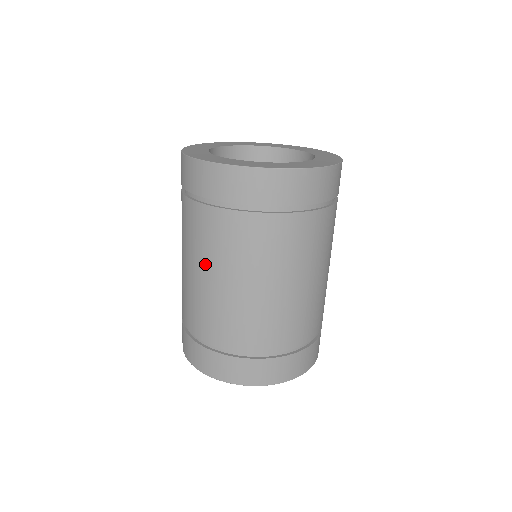
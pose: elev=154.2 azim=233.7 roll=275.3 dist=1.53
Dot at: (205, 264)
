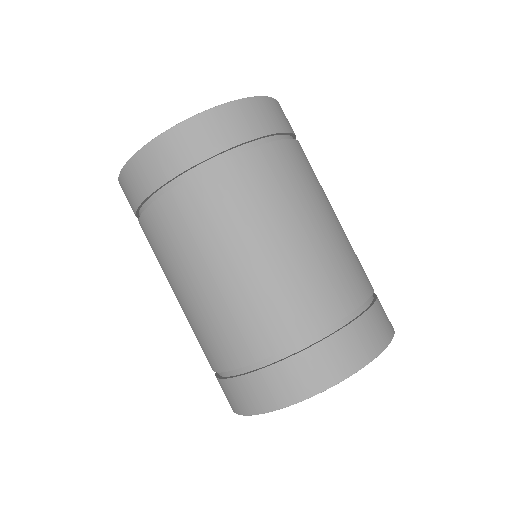
Dot at: occluded
